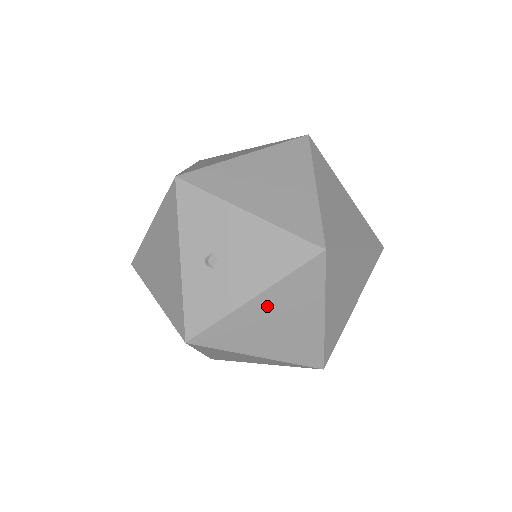
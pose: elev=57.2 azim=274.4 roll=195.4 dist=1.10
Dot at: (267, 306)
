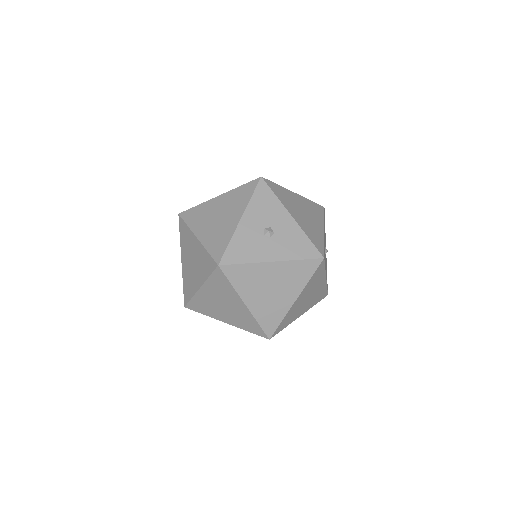
Dot at: occluded
